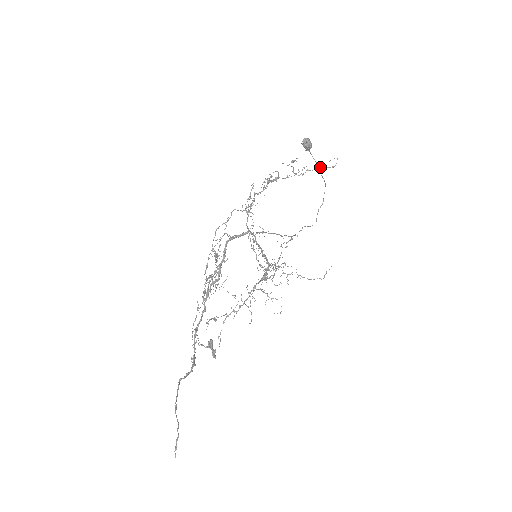
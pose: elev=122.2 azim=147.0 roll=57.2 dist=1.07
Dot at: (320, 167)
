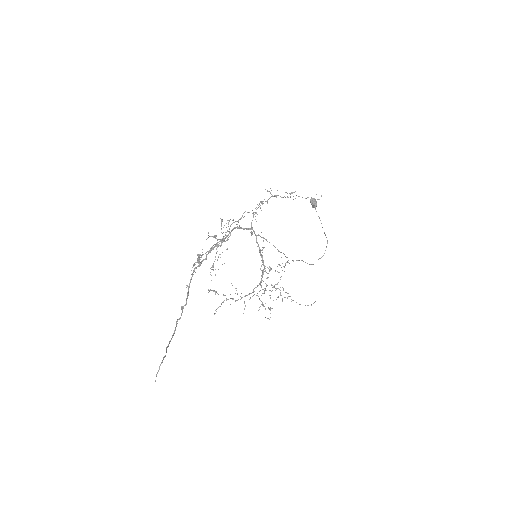
Dot at: (308, 197)
